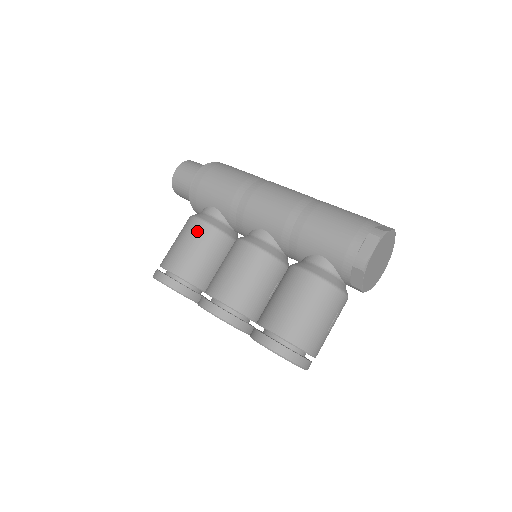
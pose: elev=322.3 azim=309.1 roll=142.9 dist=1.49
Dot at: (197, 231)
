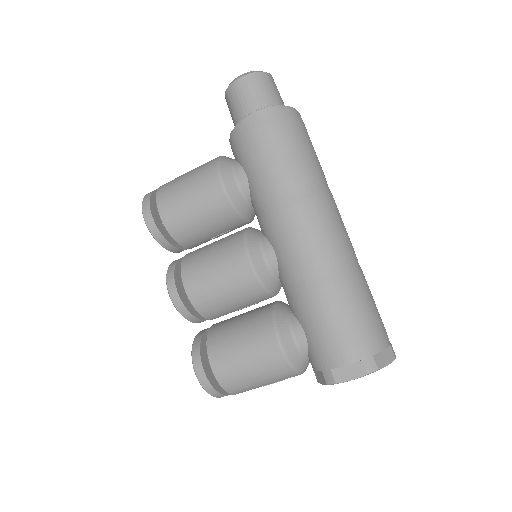
Dot at: (210, 194)
